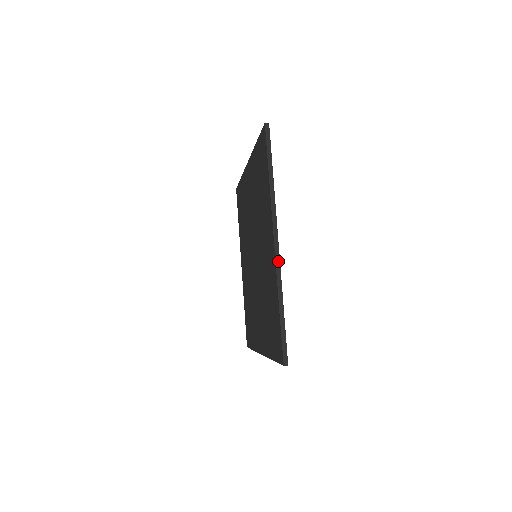
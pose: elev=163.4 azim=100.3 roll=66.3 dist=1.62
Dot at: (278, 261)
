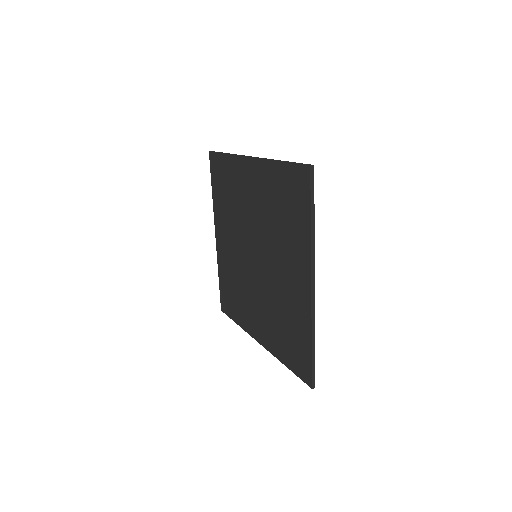
Dot at: (313, 305)
